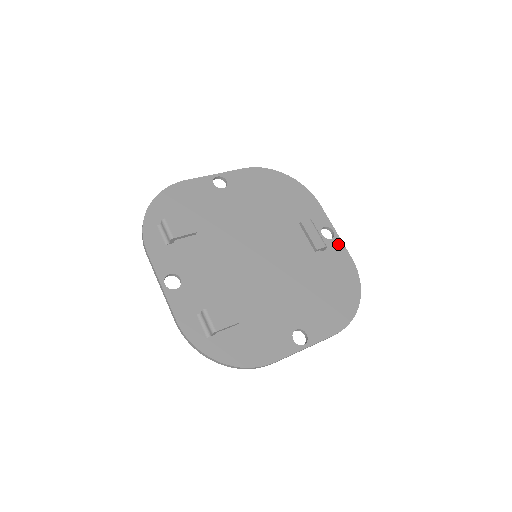
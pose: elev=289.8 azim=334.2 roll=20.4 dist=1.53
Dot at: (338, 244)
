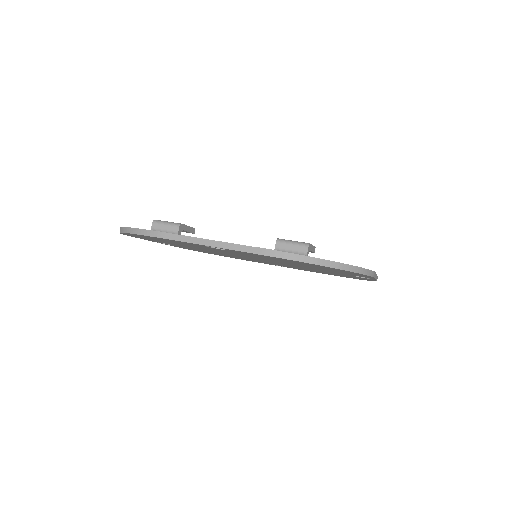
Dot at: occluded
